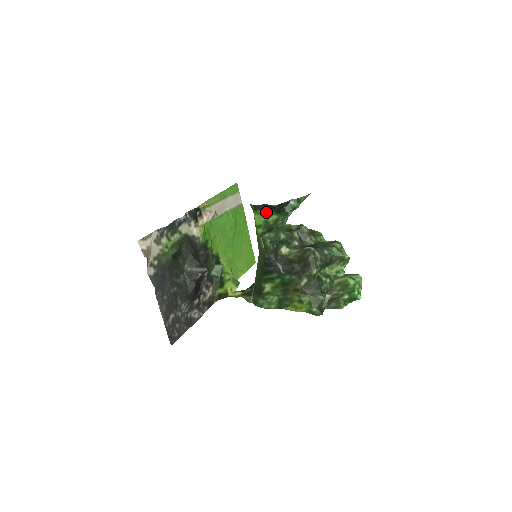
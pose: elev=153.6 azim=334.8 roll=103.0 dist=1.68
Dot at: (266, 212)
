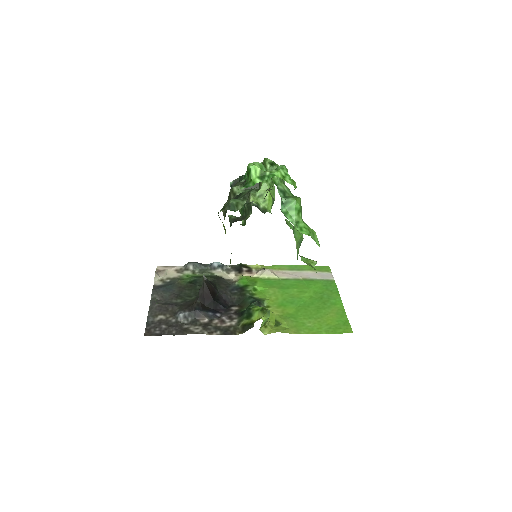
Dot at: occluded
